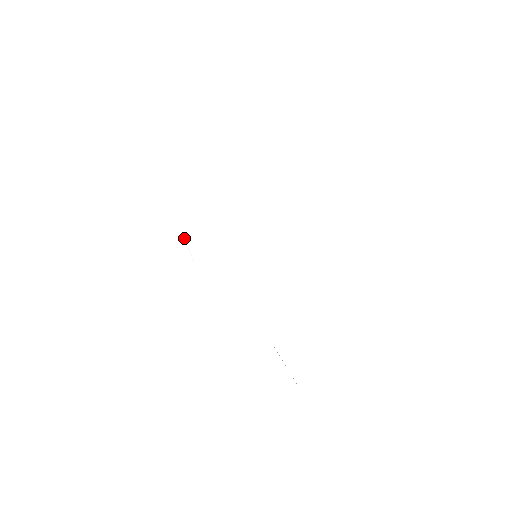
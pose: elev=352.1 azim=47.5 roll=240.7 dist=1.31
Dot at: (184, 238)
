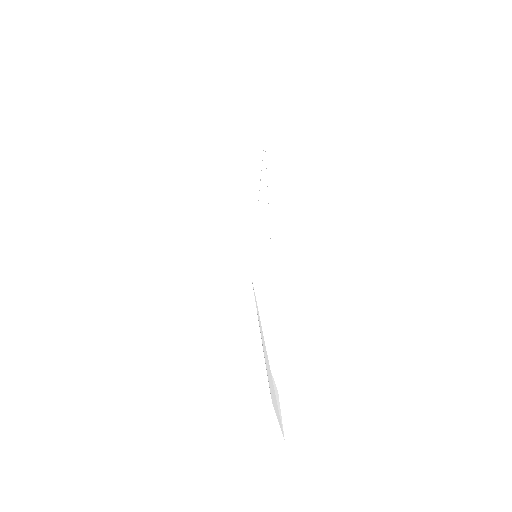
Dot at: (241, 222)
